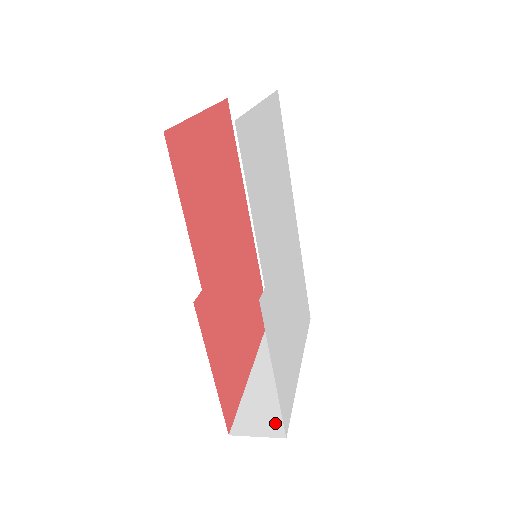
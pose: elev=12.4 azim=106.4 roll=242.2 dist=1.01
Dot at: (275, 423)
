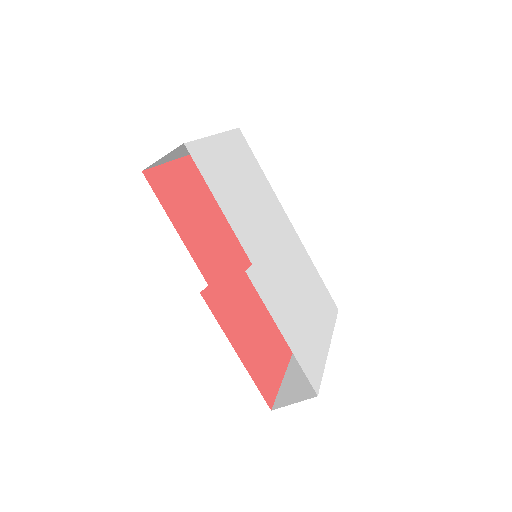
Dot at: (308, 389)
